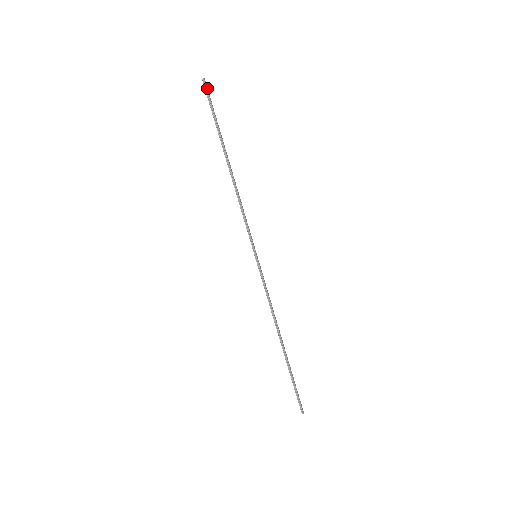
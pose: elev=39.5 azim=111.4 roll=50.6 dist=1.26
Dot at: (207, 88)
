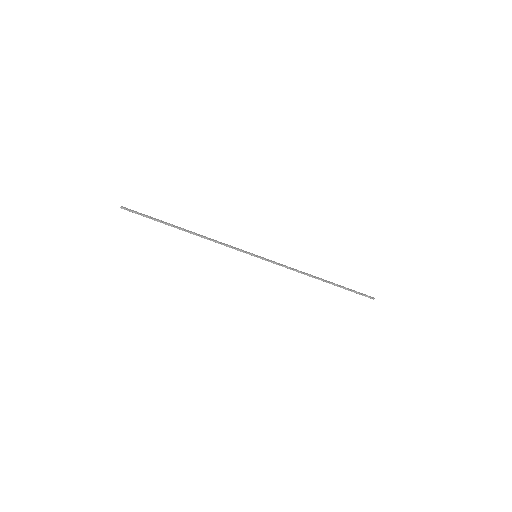
Dot at: (128, 209)
